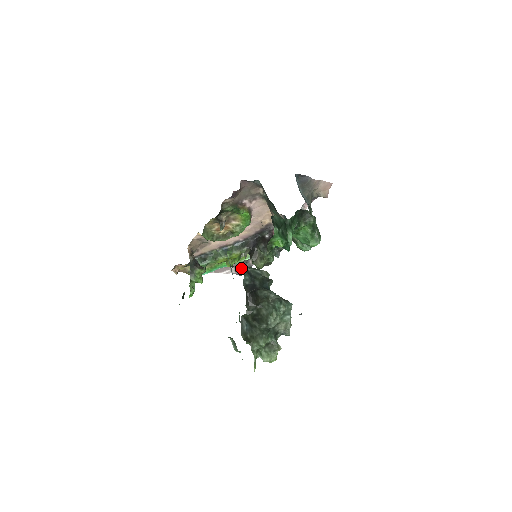
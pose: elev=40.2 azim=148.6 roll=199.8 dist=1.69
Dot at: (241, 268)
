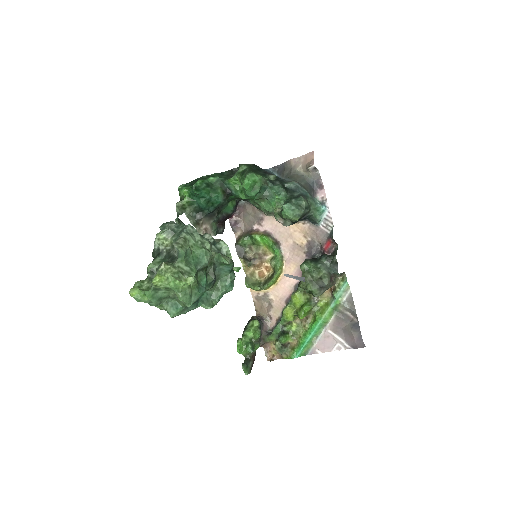
Dot at: (346, 331)
